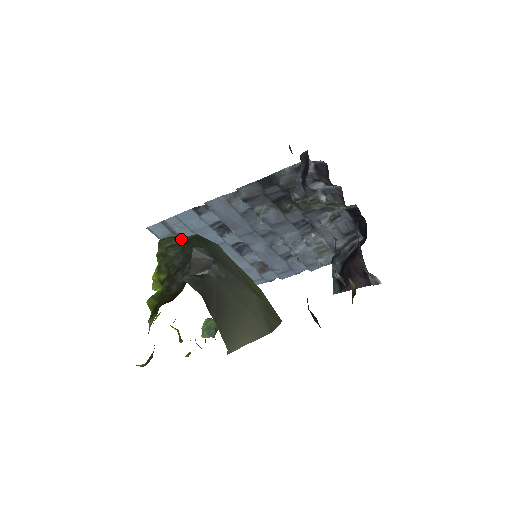
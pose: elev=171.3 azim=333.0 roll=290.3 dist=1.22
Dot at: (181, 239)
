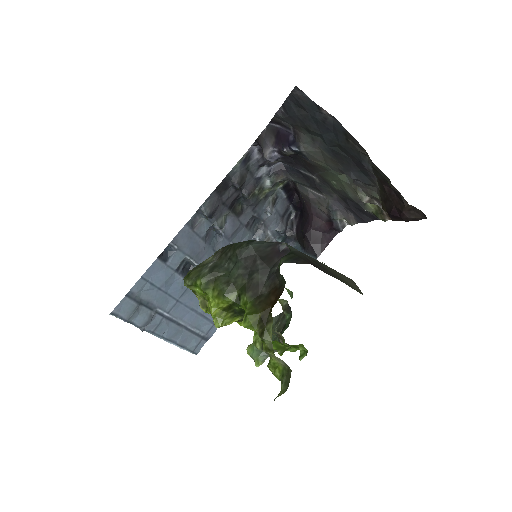
Dot at: (209, 262)
